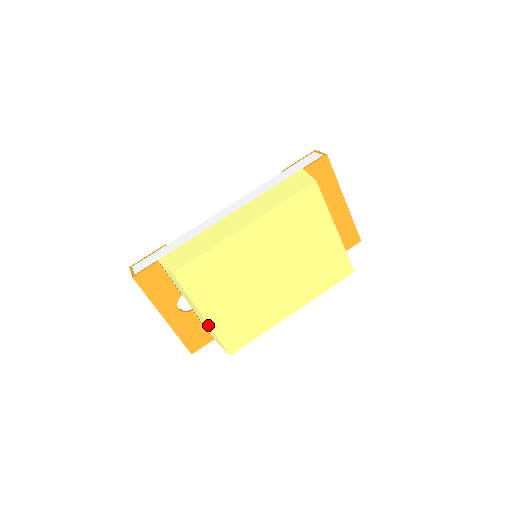
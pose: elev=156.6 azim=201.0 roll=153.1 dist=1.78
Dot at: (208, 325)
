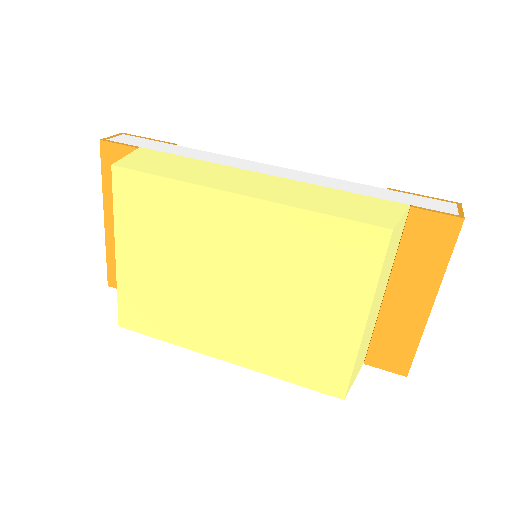
Dot at: (118, 268)
